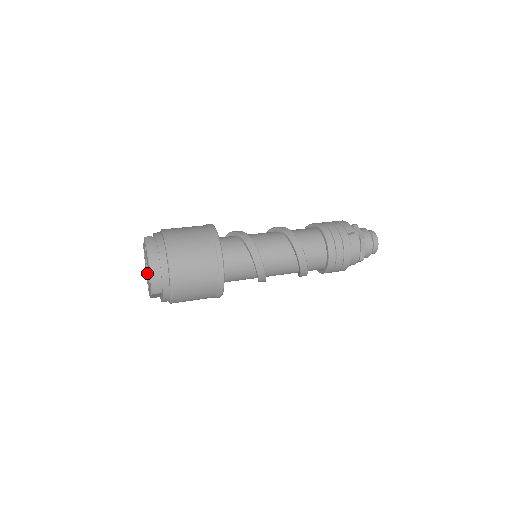
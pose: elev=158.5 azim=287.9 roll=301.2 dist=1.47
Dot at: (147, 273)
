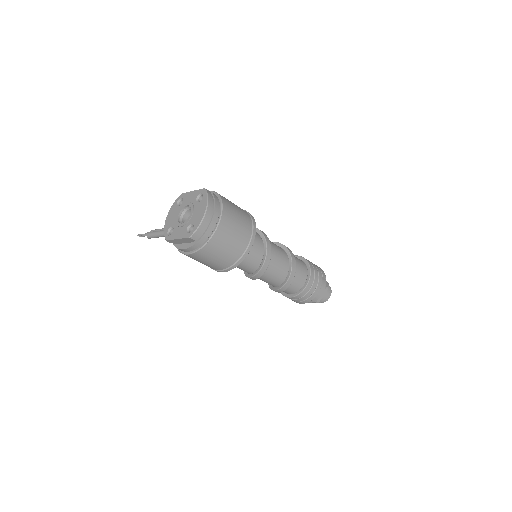
Dot at: (178, 218)
